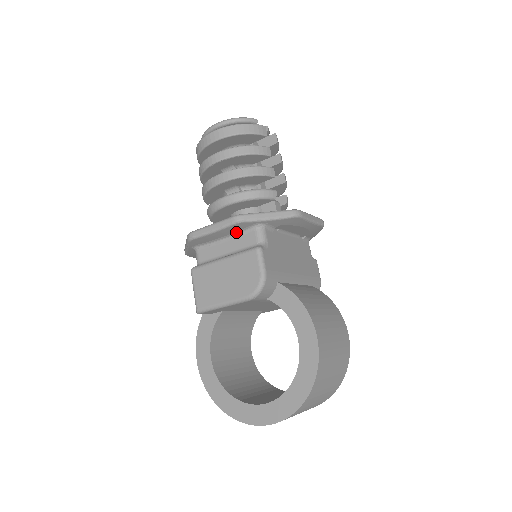
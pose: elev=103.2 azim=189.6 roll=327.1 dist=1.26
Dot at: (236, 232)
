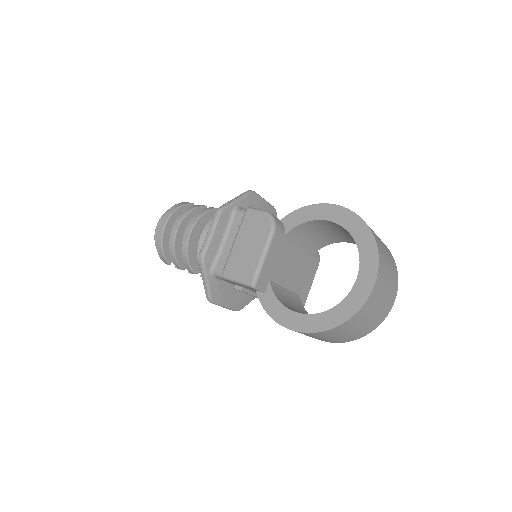
Dot at: (227, 226)
